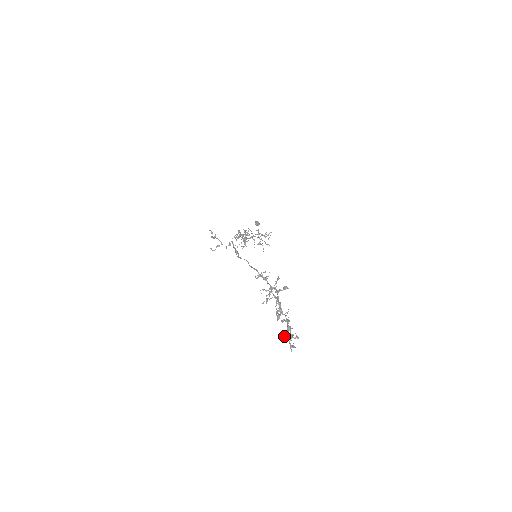
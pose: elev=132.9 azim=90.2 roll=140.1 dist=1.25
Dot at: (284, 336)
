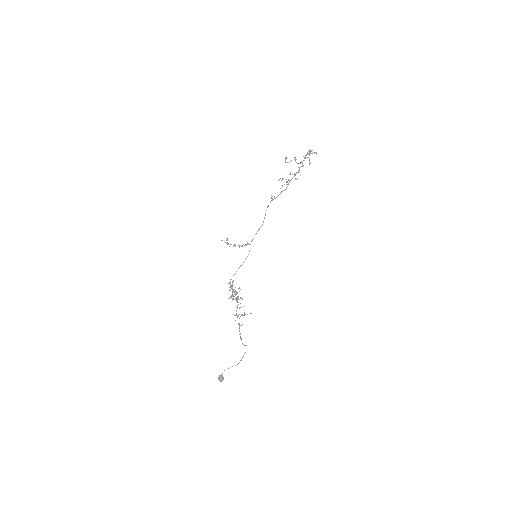
Dot at: (309, 164)
